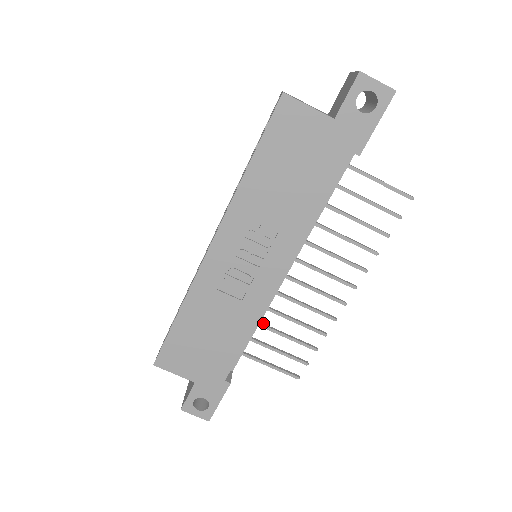
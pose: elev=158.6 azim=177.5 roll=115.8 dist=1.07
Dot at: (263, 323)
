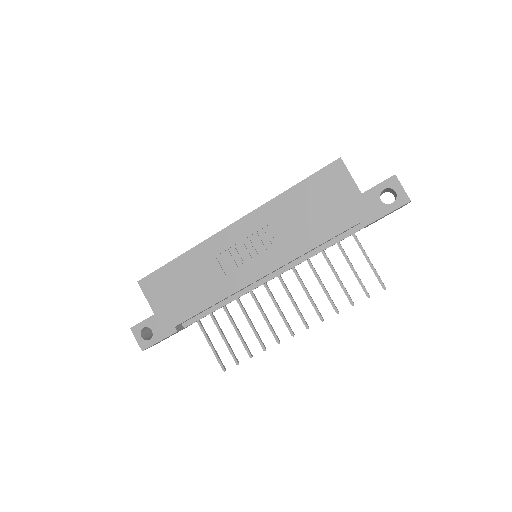
Dot at: occluded
